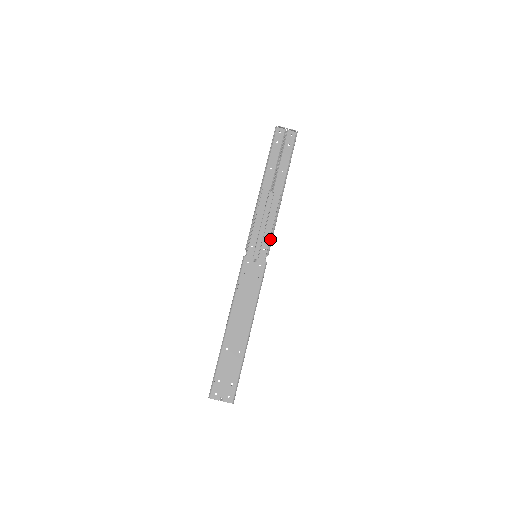
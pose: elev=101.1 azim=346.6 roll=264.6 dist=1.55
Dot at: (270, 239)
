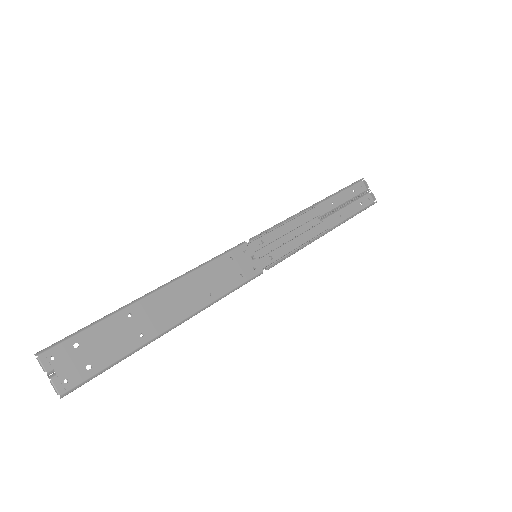
Dot at: (285, 255)
